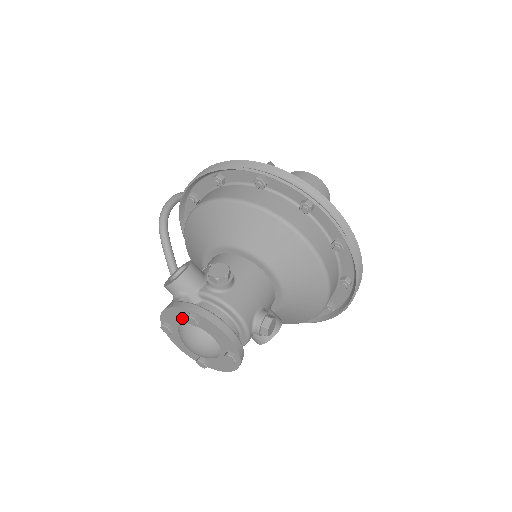
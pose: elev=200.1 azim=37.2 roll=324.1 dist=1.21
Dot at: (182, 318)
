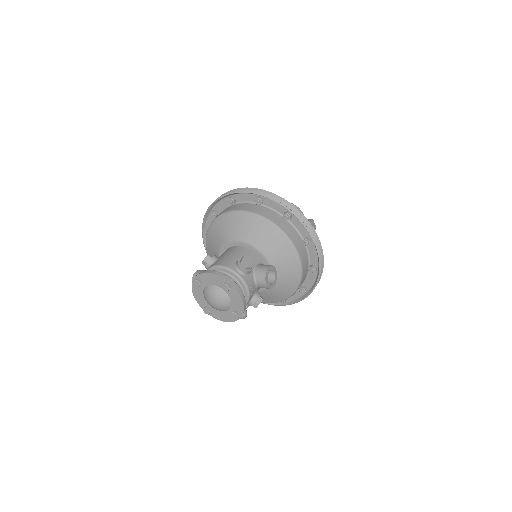
Dot at: (200, 291)
